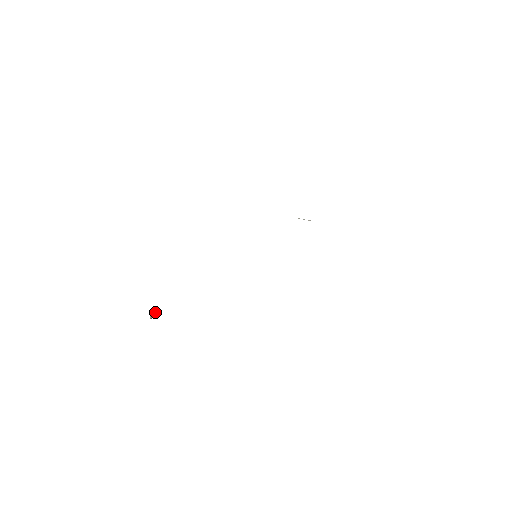
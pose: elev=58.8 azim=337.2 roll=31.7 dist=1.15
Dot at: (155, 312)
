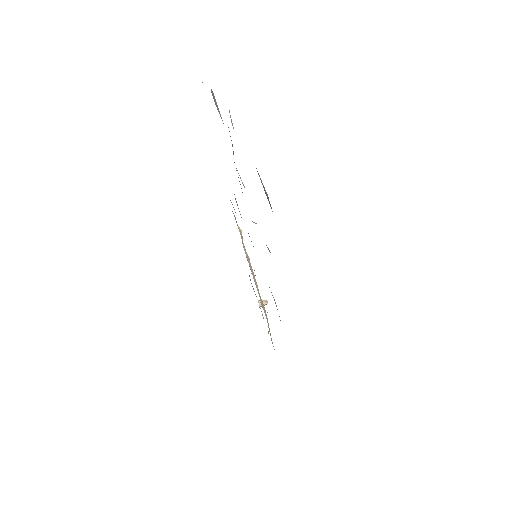
Dot at: (265, 301)
